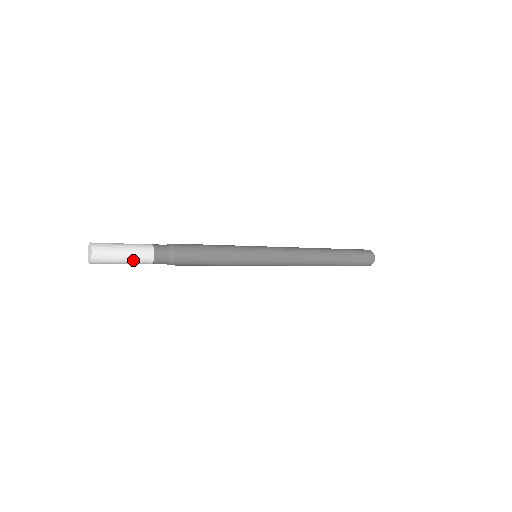
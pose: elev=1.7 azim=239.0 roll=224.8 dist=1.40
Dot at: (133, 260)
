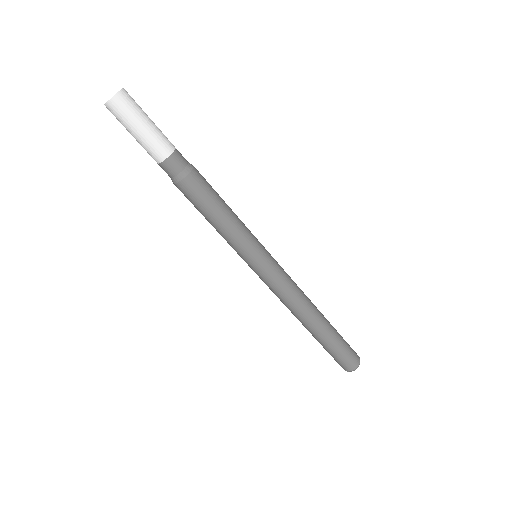
Dot at: (157, 130)
